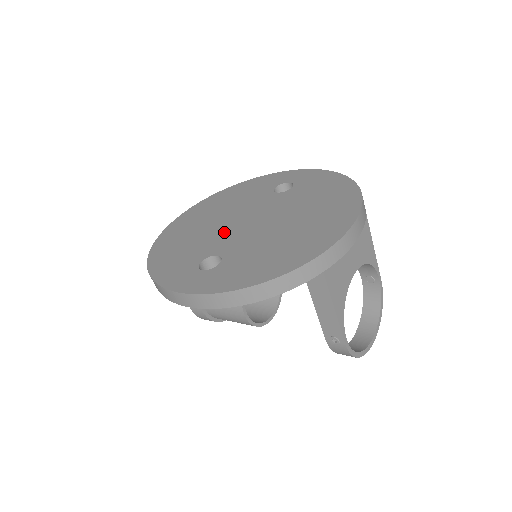
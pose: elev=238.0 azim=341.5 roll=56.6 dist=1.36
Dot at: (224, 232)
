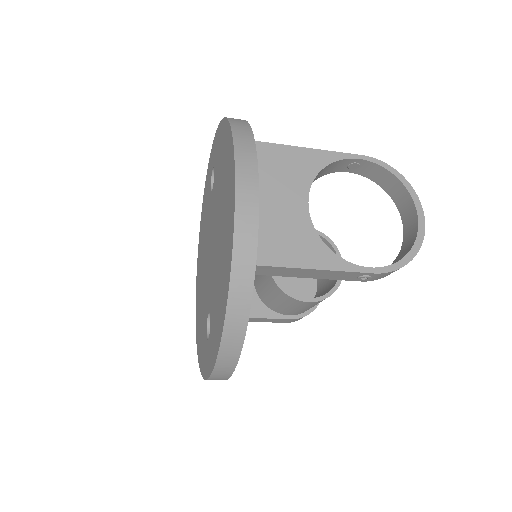
Dot at: (206, 277)
